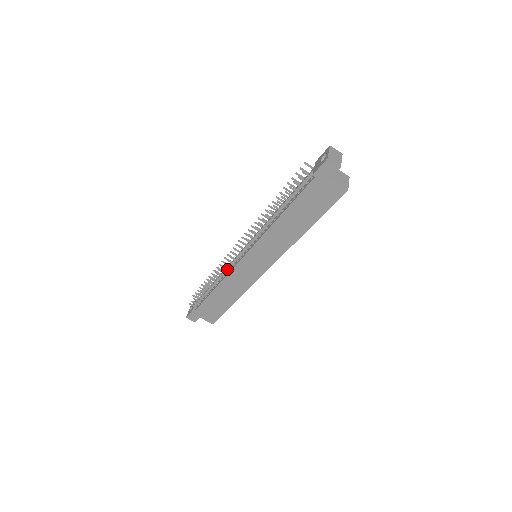
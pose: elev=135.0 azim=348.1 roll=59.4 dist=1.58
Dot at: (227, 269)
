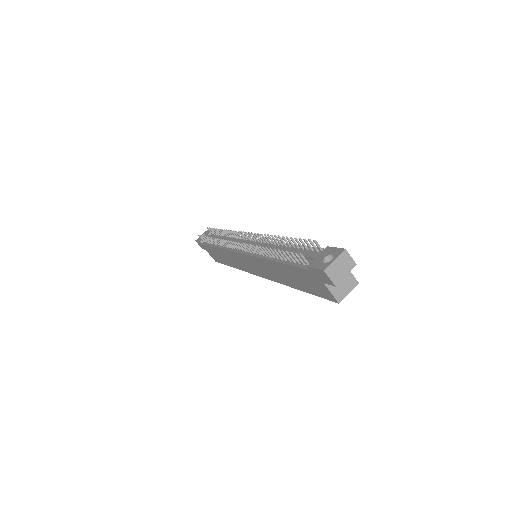
Dot at: (228, 245)
